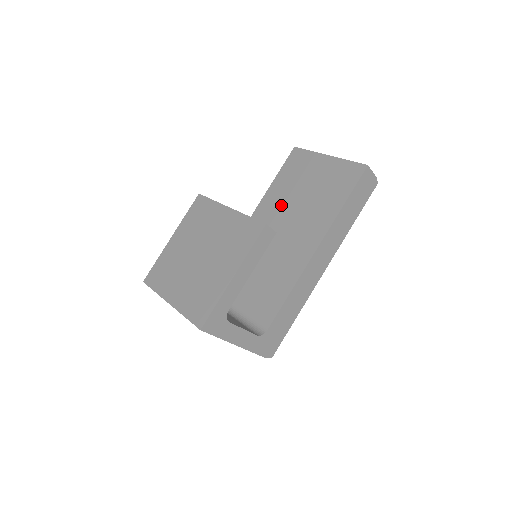
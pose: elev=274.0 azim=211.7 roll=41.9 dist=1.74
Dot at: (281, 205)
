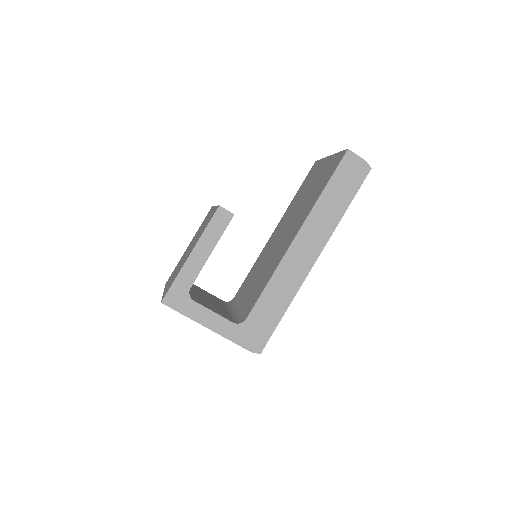
Dot at: (292, 211)
